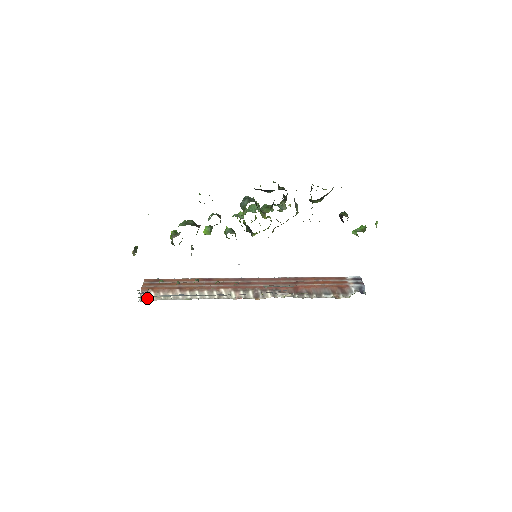
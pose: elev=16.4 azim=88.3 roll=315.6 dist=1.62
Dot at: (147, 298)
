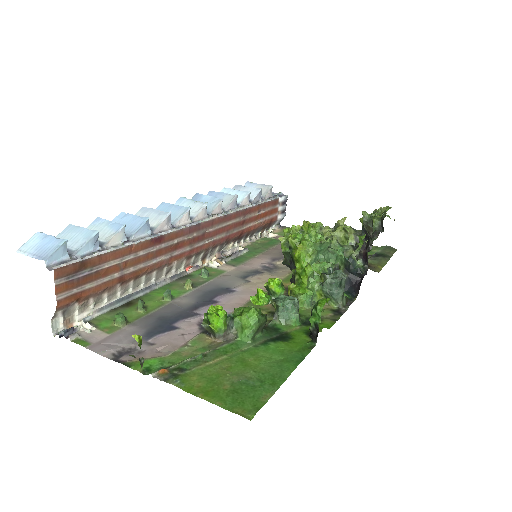
Dot at: (65, 317)
